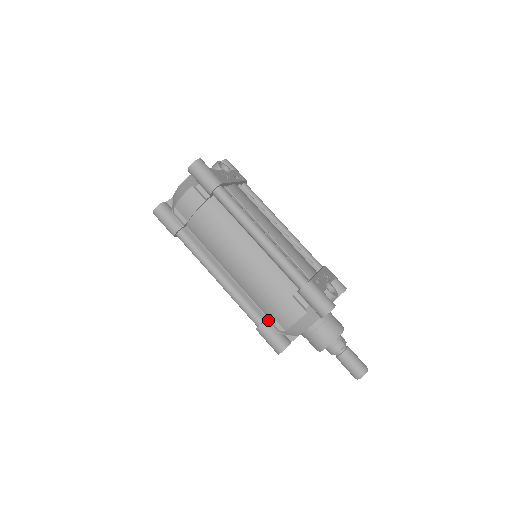
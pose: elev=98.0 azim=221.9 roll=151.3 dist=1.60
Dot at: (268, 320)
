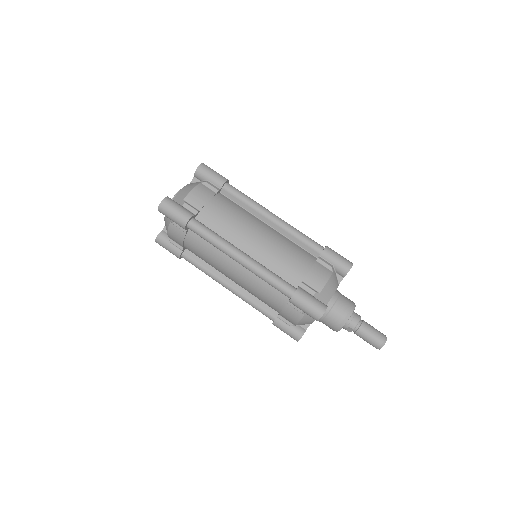
Dot at: (301, 286)
